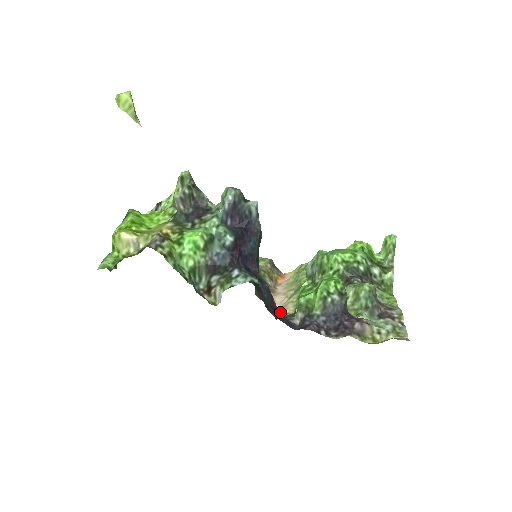
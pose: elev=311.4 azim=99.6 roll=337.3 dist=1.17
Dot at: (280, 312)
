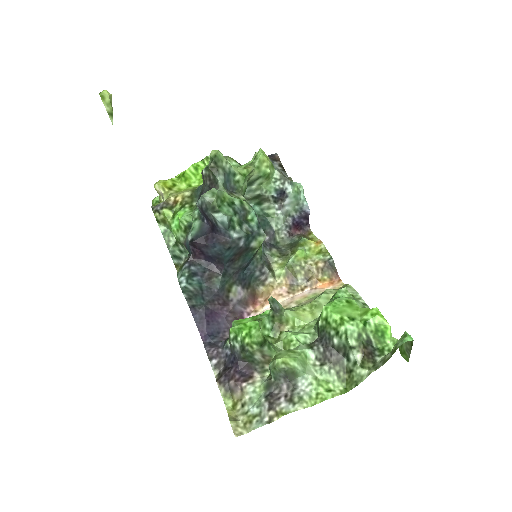
Dot at: occluded
